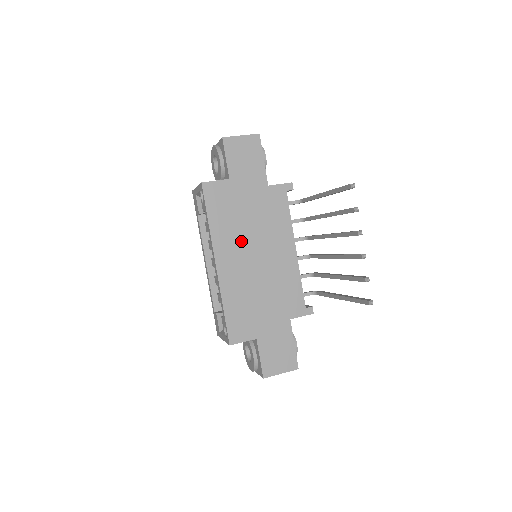
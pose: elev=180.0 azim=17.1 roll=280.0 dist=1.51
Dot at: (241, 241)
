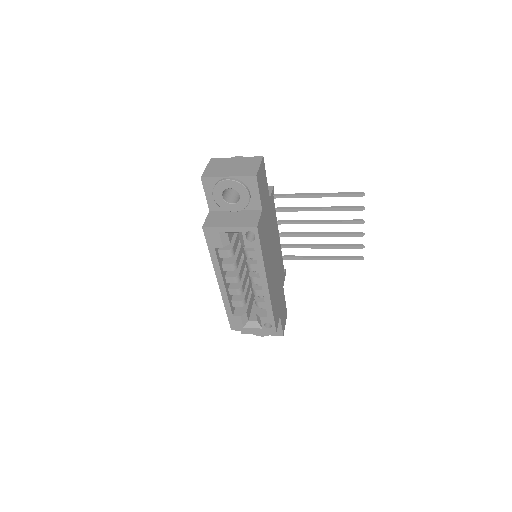
Dot at: (270, 255)
